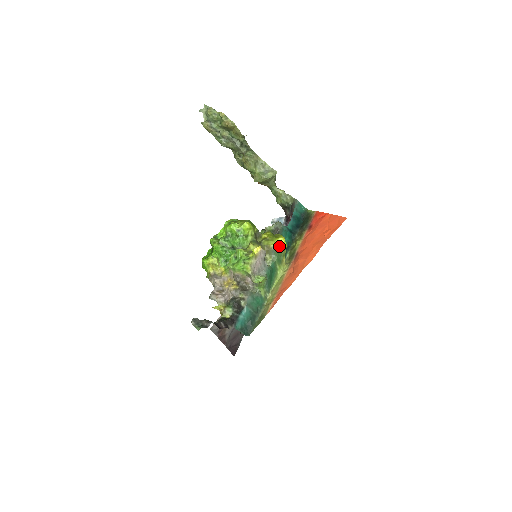
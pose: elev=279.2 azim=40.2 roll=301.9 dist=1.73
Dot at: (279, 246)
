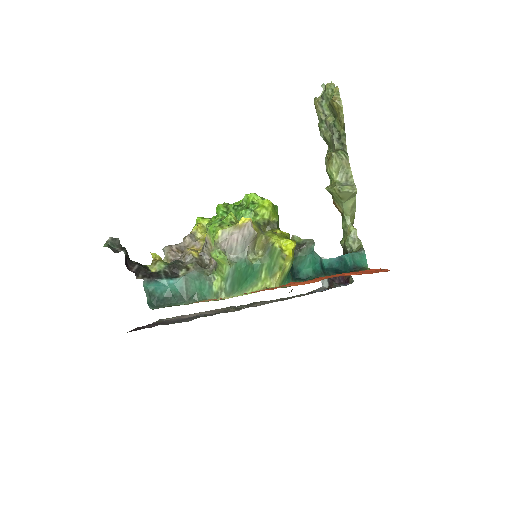
Dot at: (280, 246)
